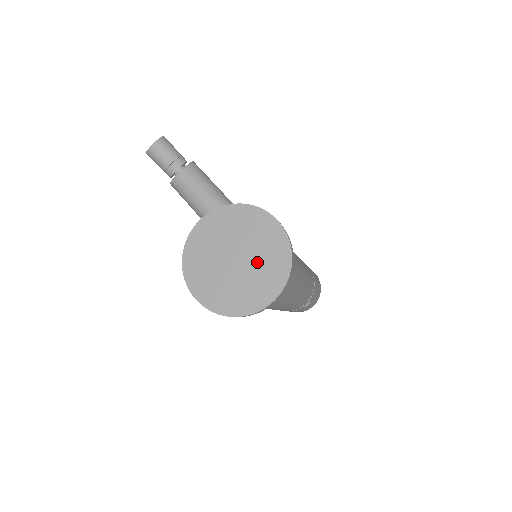
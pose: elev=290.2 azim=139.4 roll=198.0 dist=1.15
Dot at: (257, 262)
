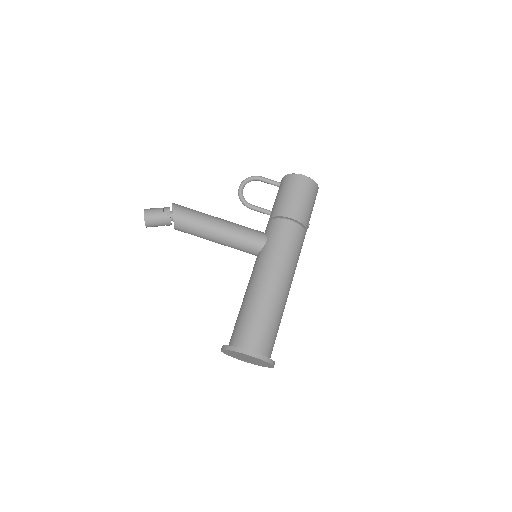
Dot at: (256, 361)
